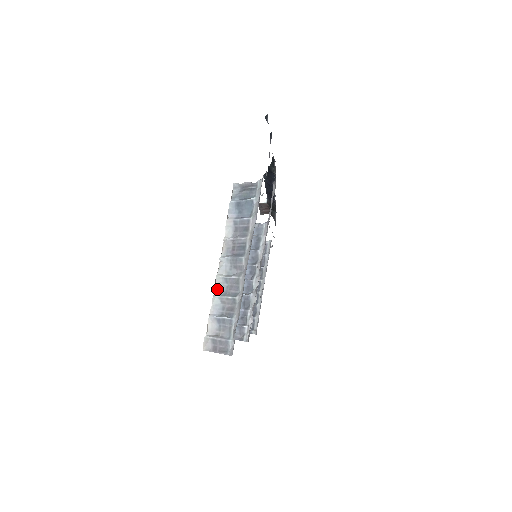
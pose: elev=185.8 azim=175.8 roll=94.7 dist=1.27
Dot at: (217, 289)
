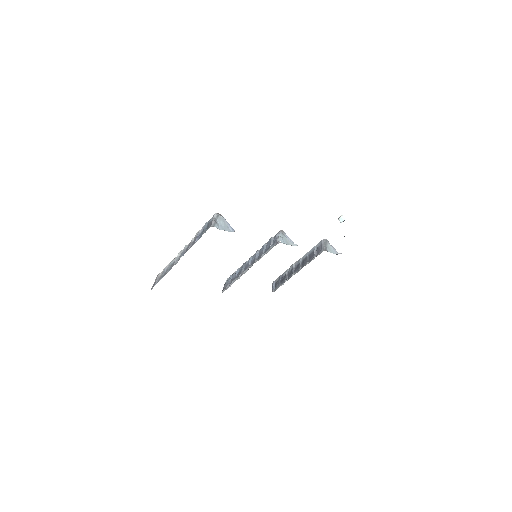
Dot at: (175, 258)
